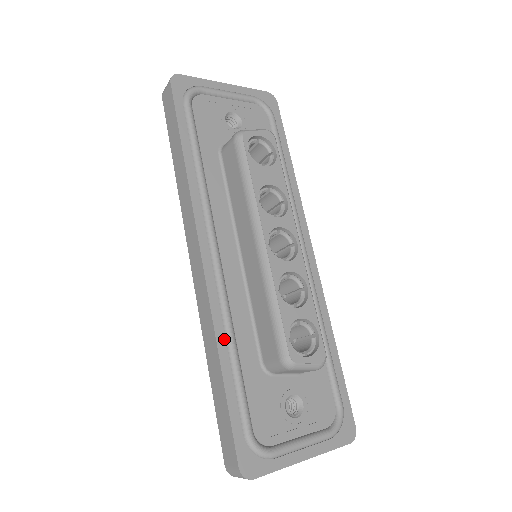
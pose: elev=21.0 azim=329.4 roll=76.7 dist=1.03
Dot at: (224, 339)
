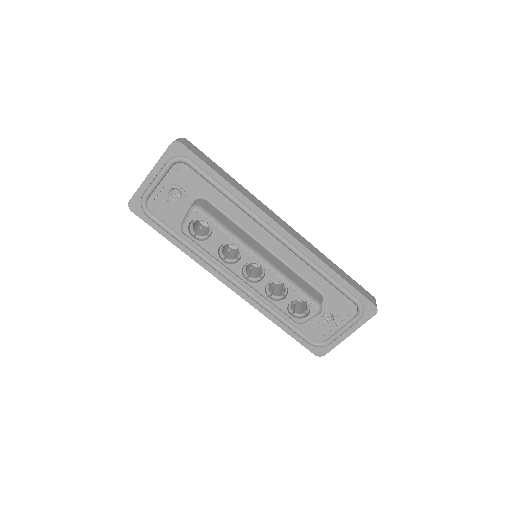
Dot at: (269, 314)
